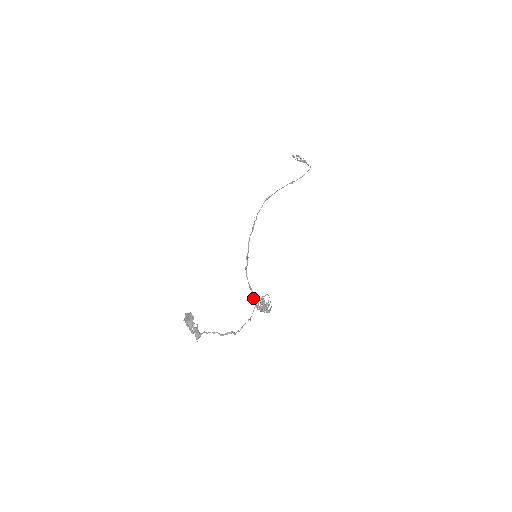
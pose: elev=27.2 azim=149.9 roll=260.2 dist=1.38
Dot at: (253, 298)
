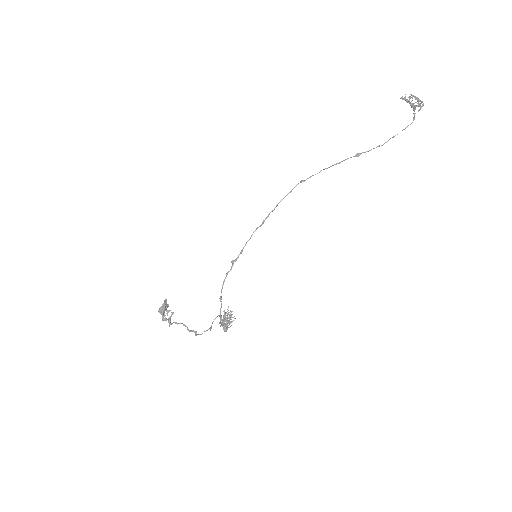
Dot at: occluded
